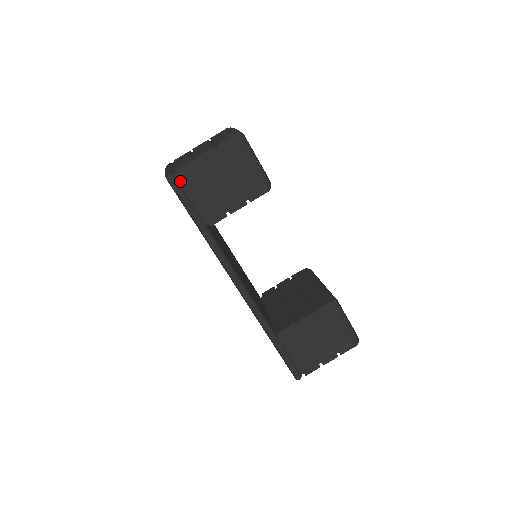
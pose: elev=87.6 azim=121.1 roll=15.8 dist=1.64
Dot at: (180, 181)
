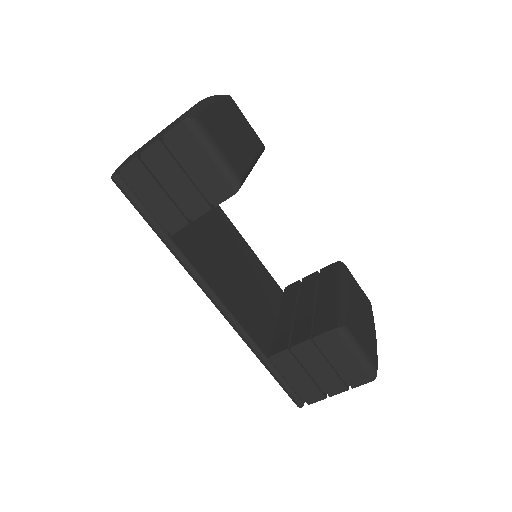
Dot at: (128, 182)
